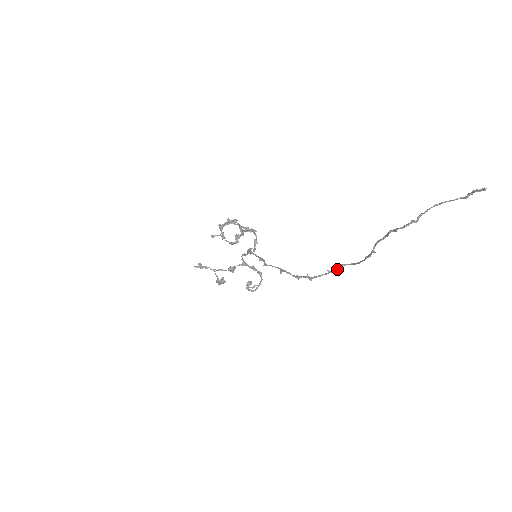
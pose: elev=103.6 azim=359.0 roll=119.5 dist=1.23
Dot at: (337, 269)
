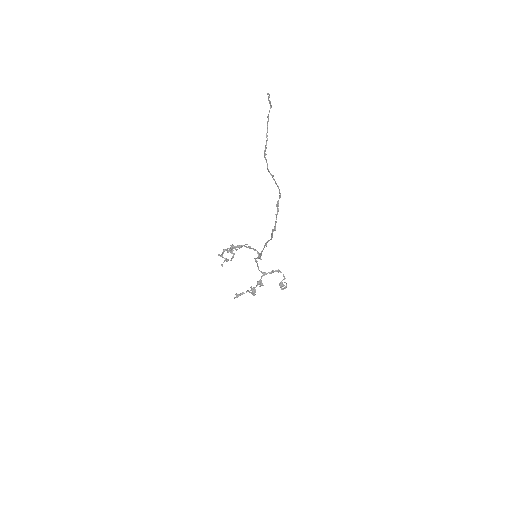
Dot at: (278, 208)
